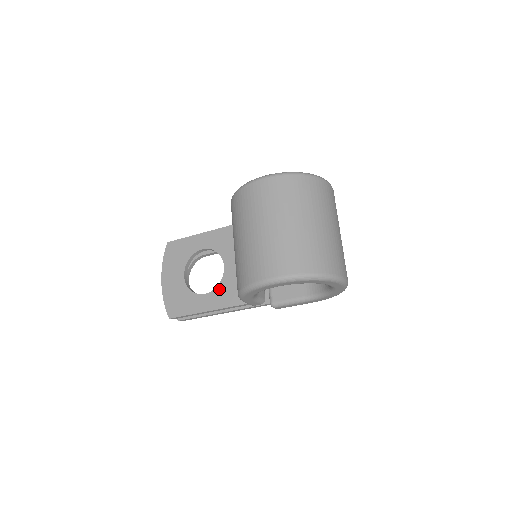
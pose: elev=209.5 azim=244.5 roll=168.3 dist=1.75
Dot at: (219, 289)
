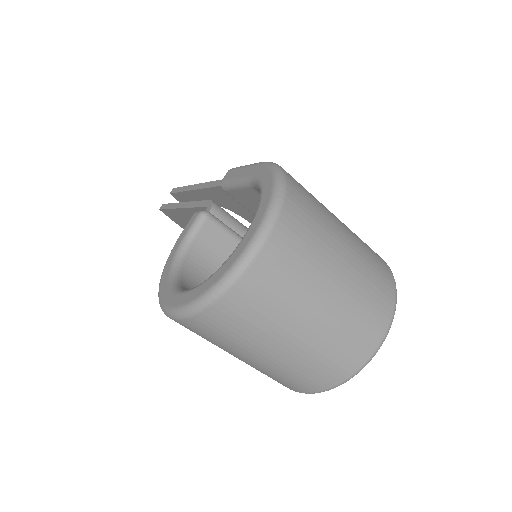
Dot at: occluded
